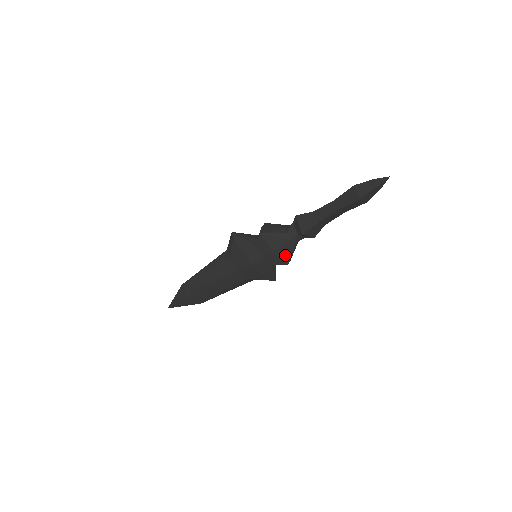
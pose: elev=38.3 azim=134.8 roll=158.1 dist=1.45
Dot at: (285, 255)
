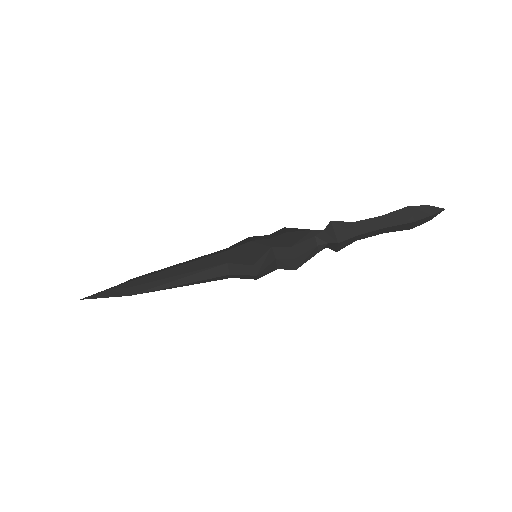
Dot at: (296, 239)
